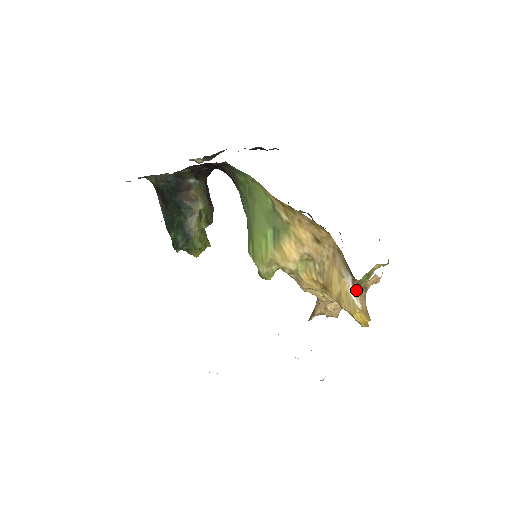
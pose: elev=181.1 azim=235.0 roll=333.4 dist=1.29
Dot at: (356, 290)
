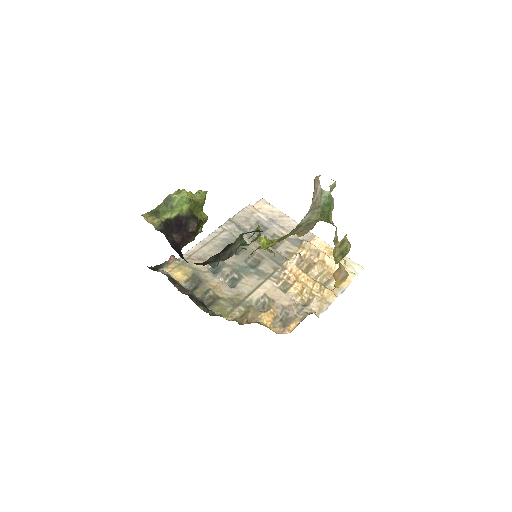
Dot at: occluded
